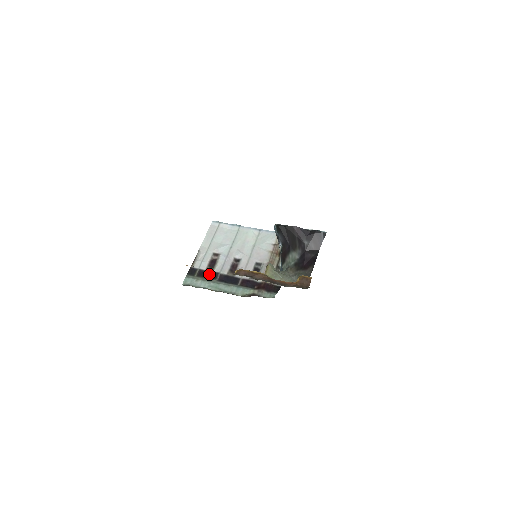
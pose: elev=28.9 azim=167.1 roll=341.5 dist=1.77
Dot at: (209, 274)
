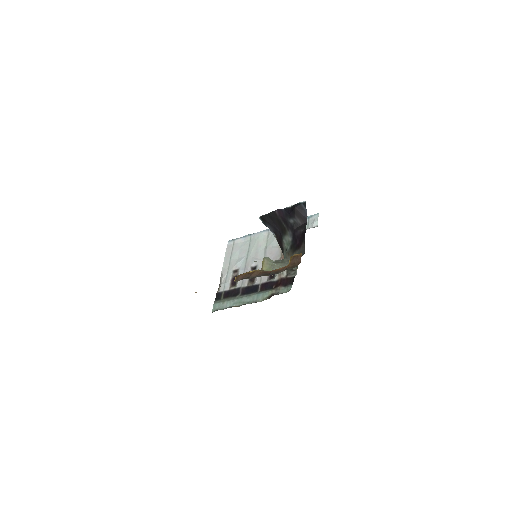
Dot at: (232, 292)
